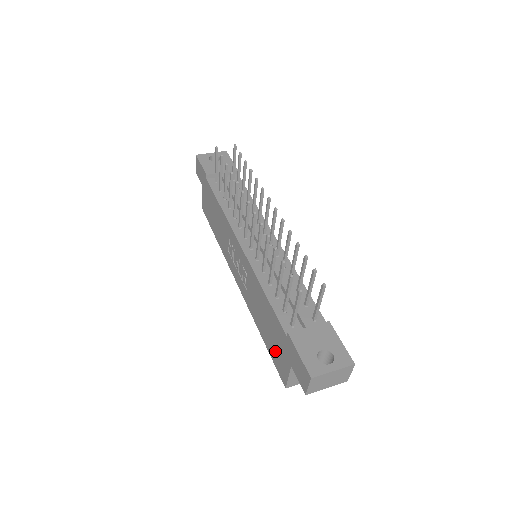
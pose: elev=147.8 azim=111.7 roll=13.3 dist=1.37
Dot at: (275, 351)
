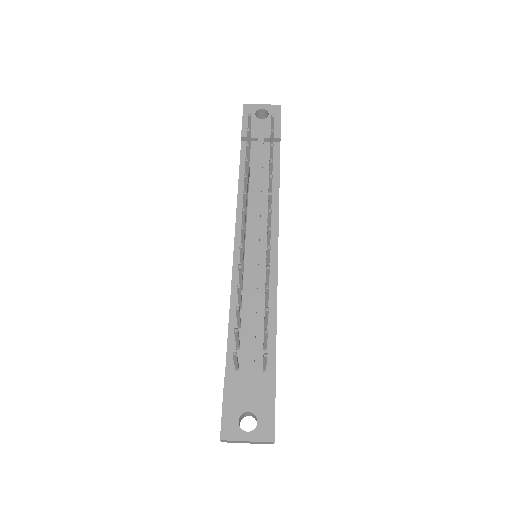
Dot at: occluded
